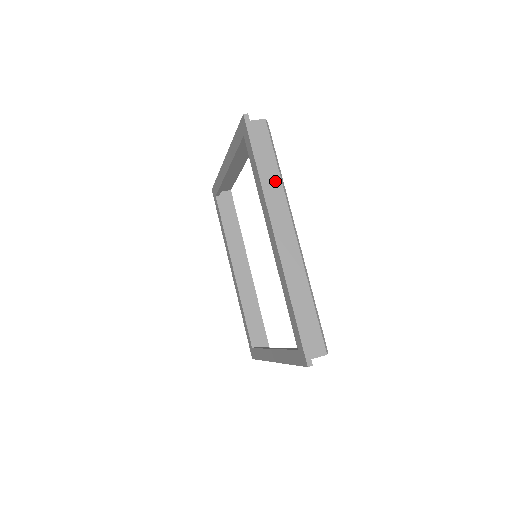
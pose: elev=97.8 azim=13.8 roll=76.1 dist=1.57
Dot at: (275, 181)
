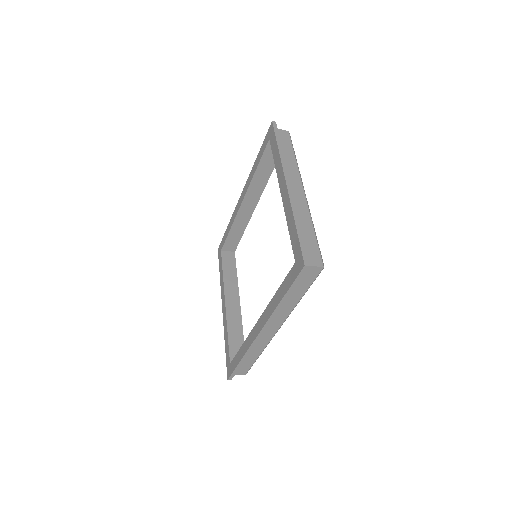
Dot at: (291, 304)
